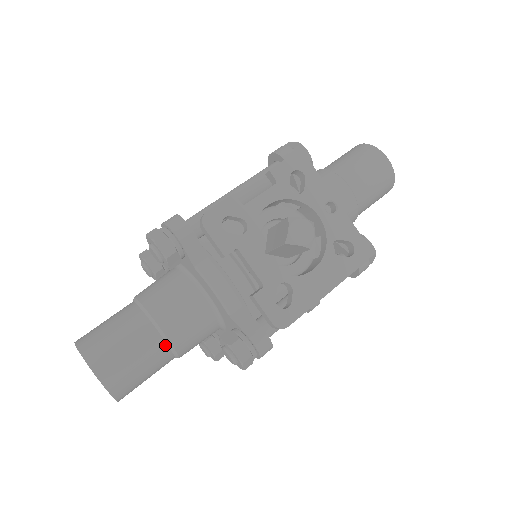
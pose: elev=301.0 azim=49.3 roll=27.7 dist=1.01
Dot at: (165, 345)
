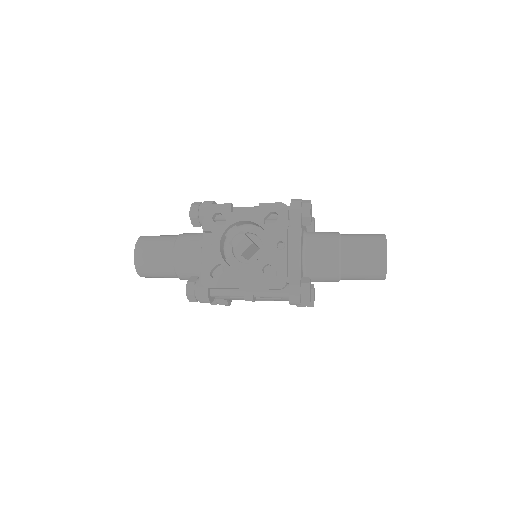
Dot at: (172, 264)
